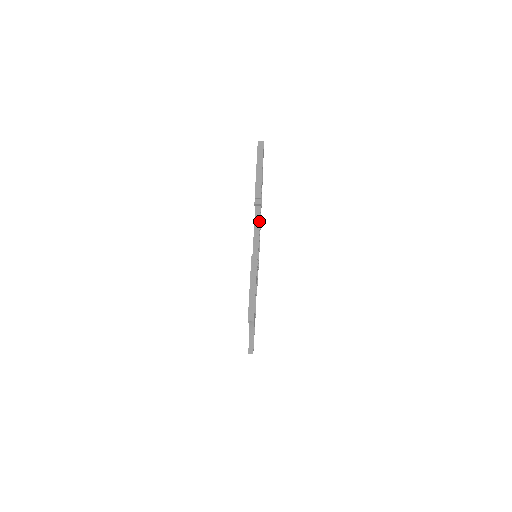
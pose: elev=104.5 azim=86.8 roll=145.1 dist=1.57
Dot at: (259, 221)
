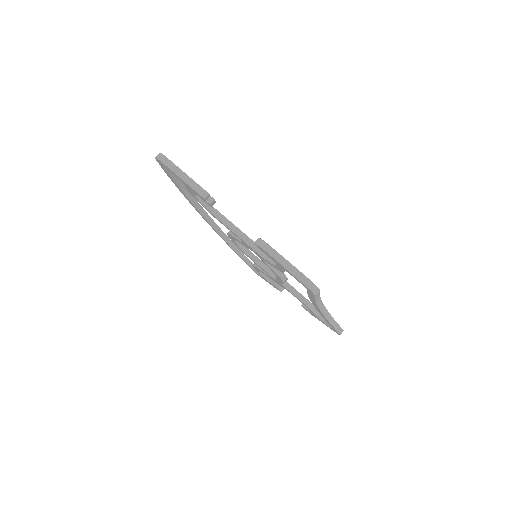
Dot at: (228, 221)
